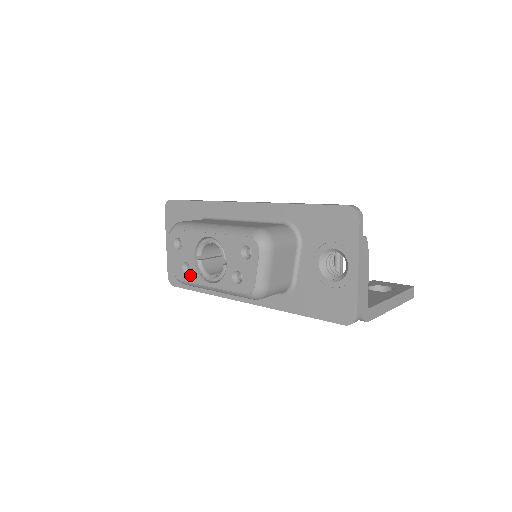
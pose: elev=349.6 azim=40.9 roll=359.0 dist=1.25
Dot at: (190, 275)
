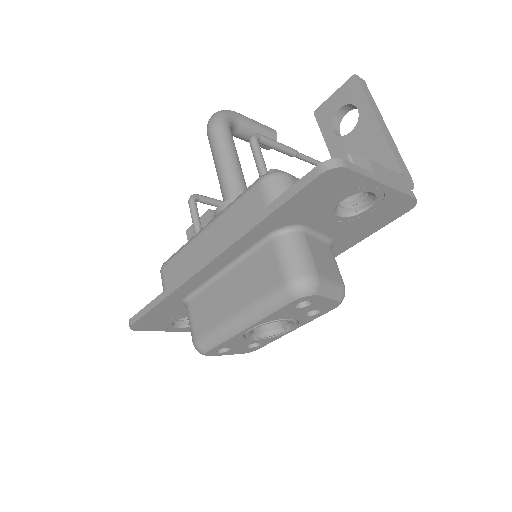
Dot at: (263, 343)
